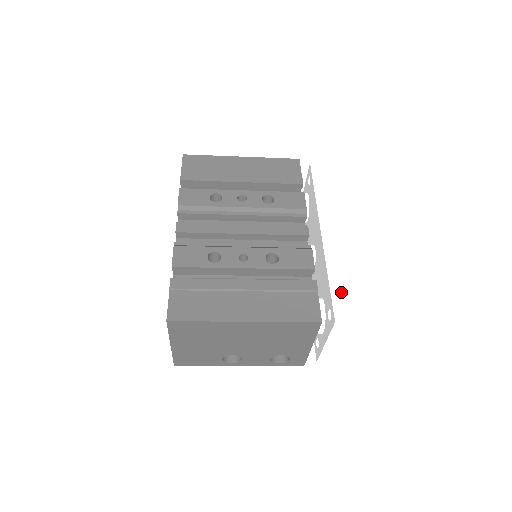
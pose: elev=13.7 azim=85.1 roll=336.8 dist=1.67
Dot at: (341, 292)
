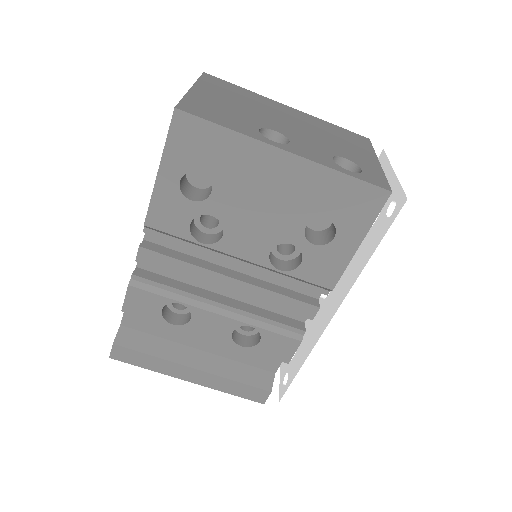
Dot at: occluded
